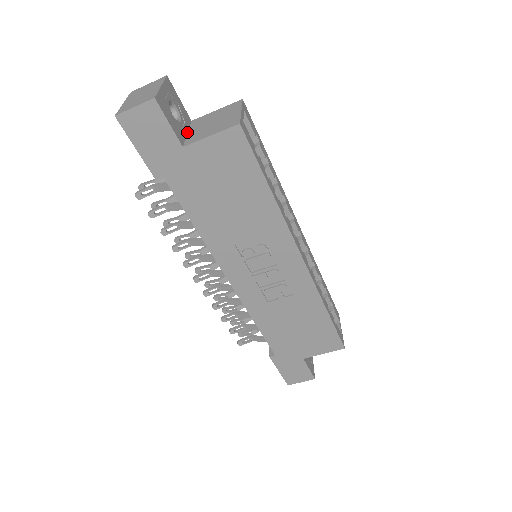
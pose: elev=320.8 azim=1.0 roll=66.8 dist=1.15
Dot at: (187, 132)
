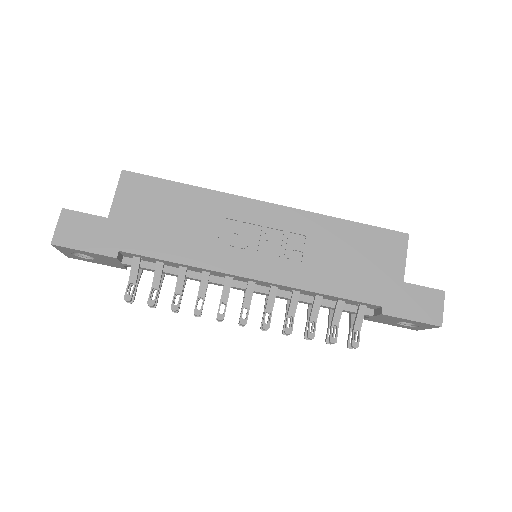
Dot at: occluded
